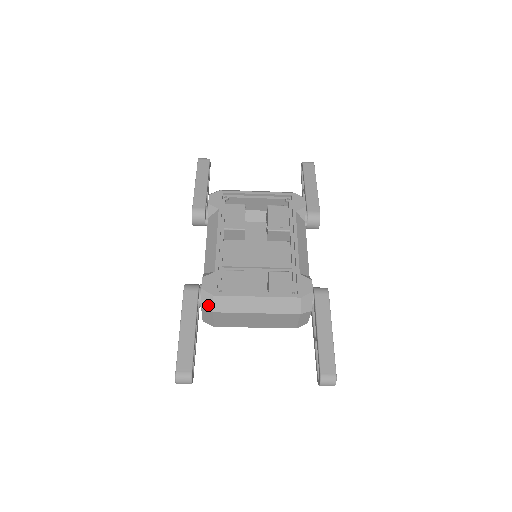
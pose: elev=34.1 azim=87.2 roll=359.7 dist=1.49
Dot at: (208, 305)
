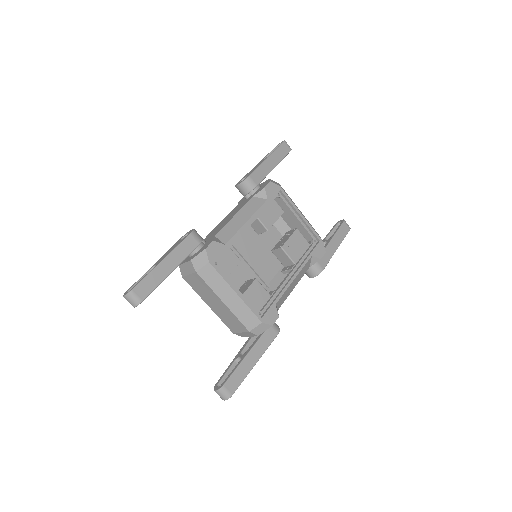
Dot at: (198, 264)
